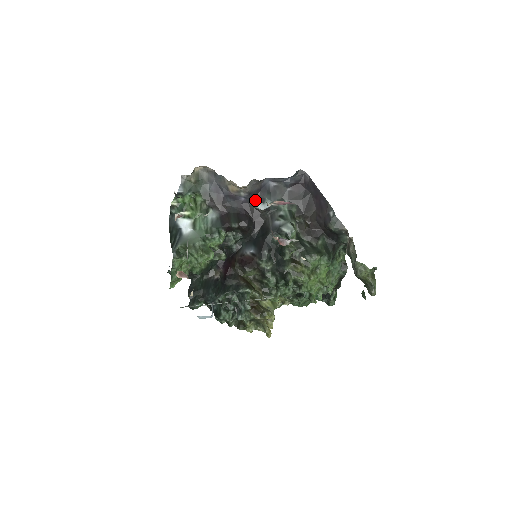
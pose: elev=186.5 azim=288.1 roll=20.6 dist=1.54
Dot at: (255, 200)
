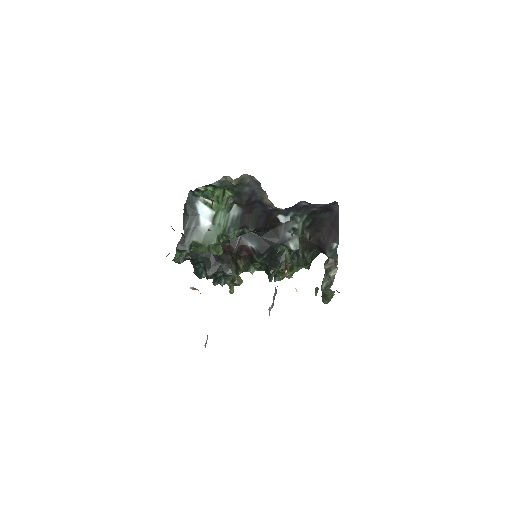
Dot at: (281, 211)
